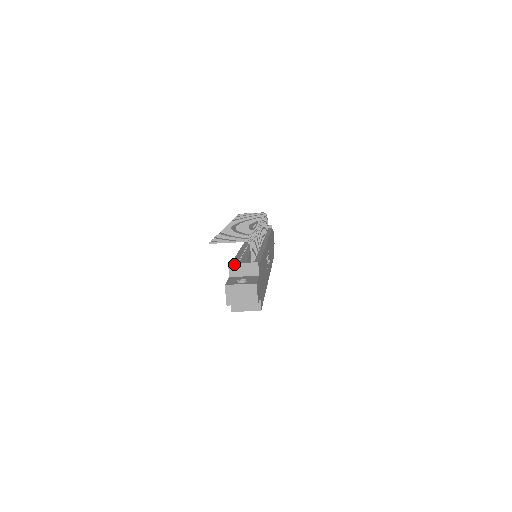
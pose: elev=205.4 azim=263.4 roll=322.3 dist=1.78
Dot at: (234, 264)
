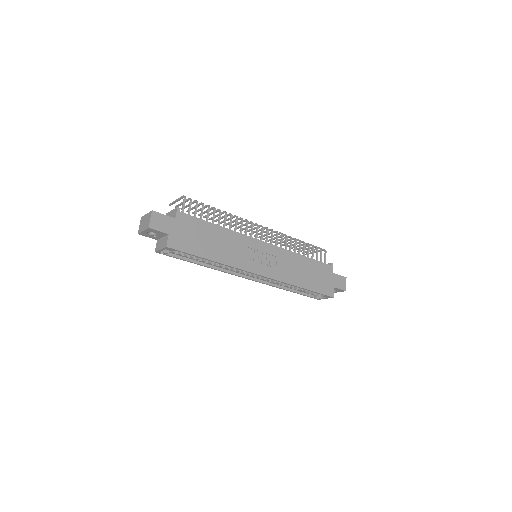
Dot at: (168, 213)
